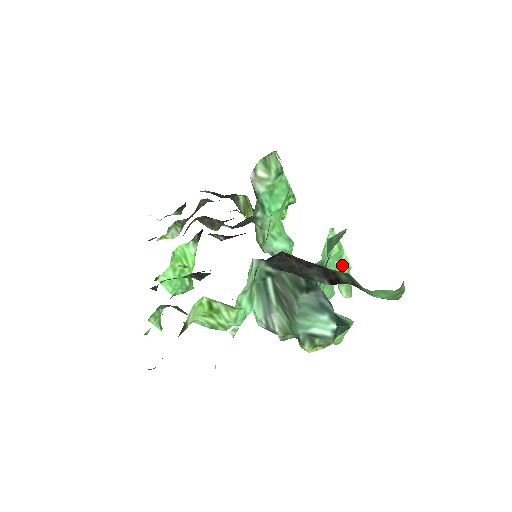
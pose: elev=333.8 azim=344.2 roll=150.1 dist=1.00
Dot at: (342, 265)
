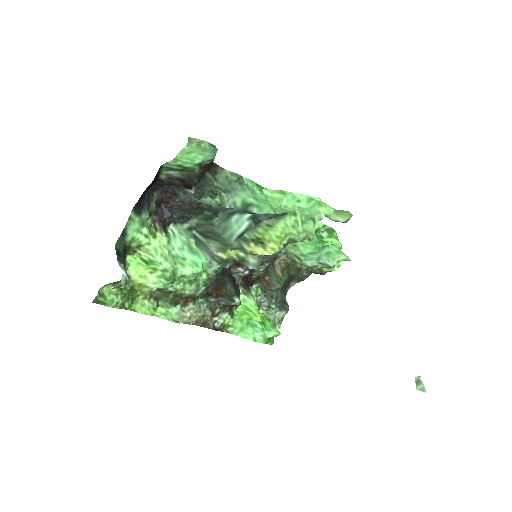
Dot at: (305, 202)
